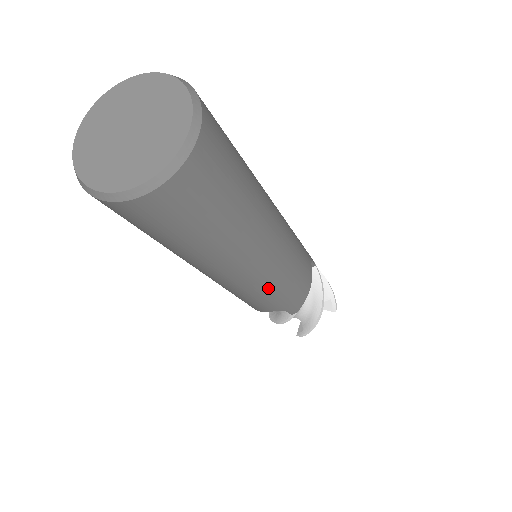
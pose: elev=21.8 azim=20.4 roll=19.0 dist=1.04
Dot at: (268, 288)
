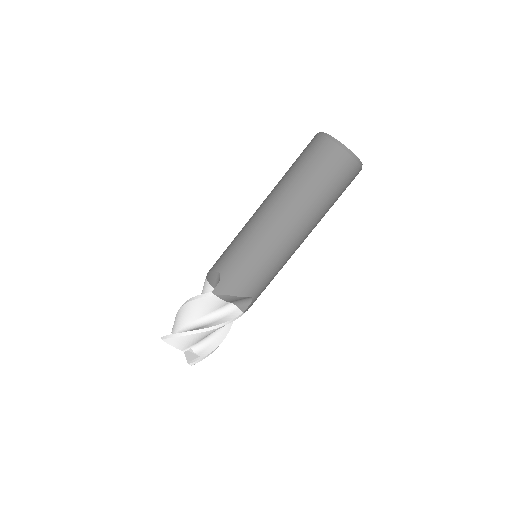
Dot at: (253, 245)
